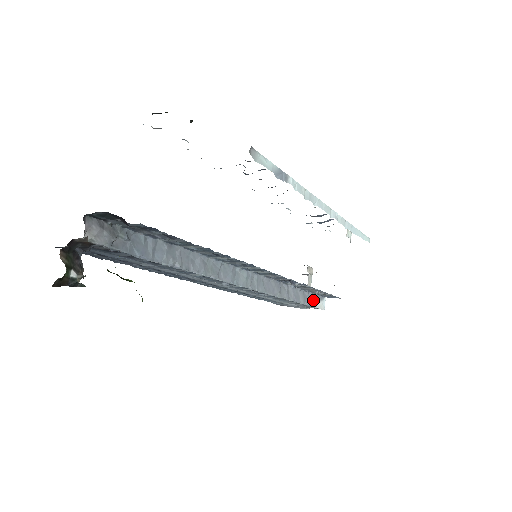
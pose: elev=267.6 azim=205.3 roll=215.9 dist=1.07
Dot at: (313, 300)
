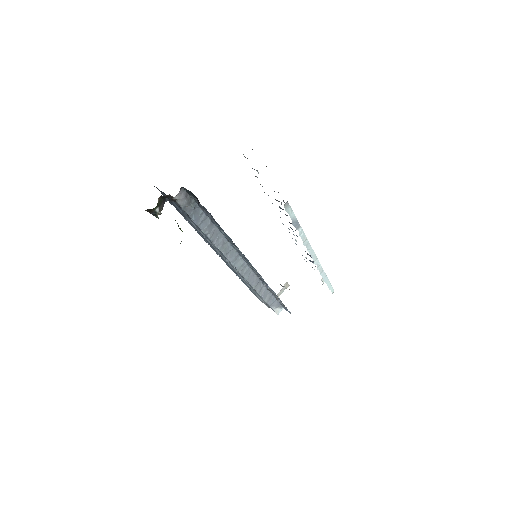
Dot at: (274, 304)
